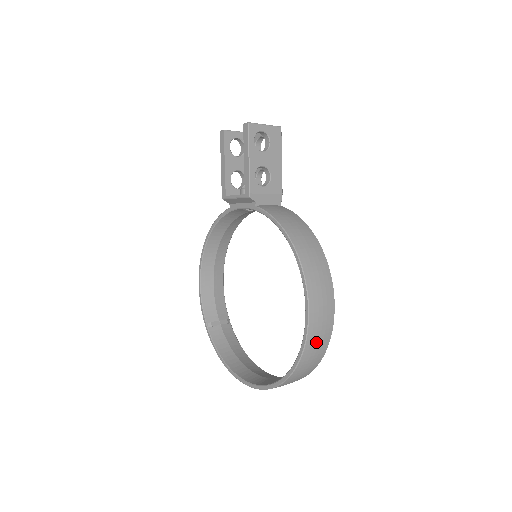
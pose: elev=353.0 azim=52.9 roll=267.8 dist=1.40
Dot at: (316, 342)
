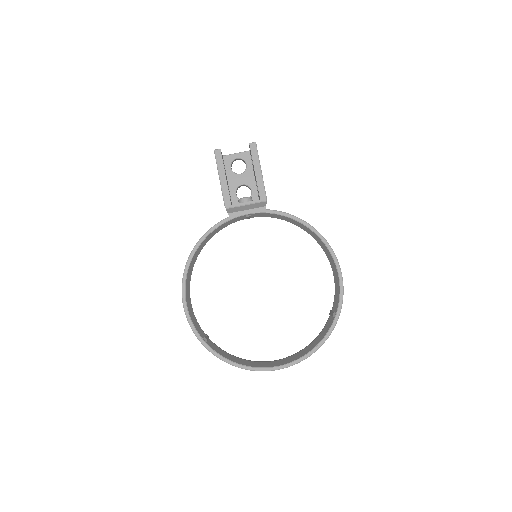
Dot at: occluded
